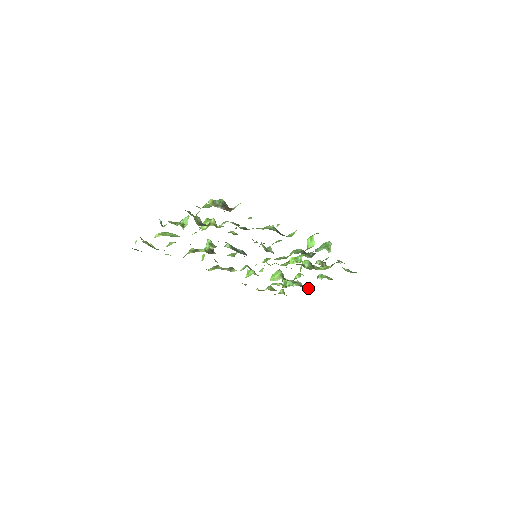
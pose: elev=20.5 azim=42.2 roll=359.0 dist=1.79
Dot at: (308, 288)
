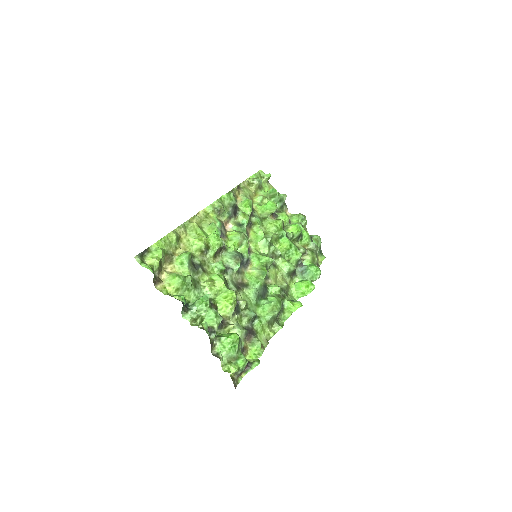
Dot at: (286, 207)
